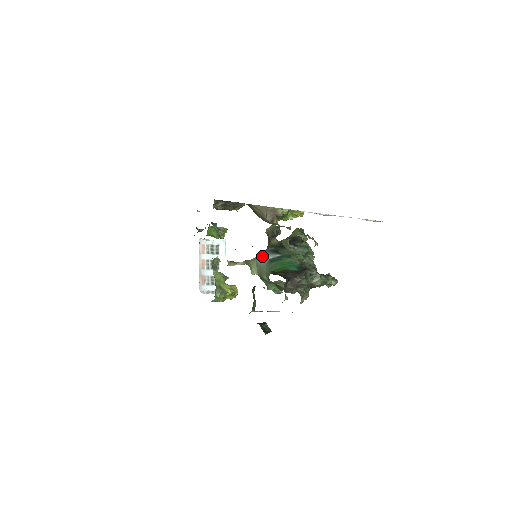
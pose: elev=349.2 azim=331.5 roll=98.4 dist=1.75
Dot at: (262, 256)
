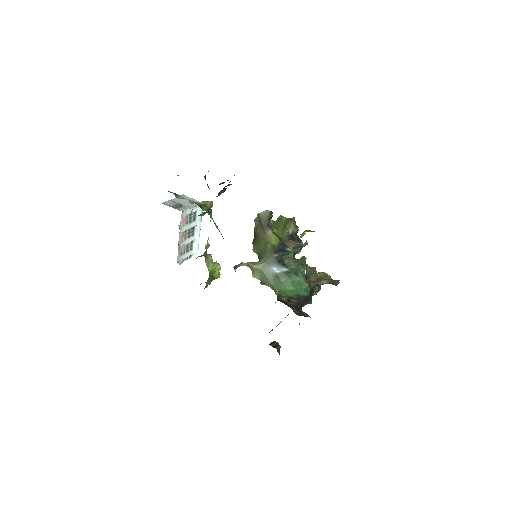
Dot at: (269, 267)
